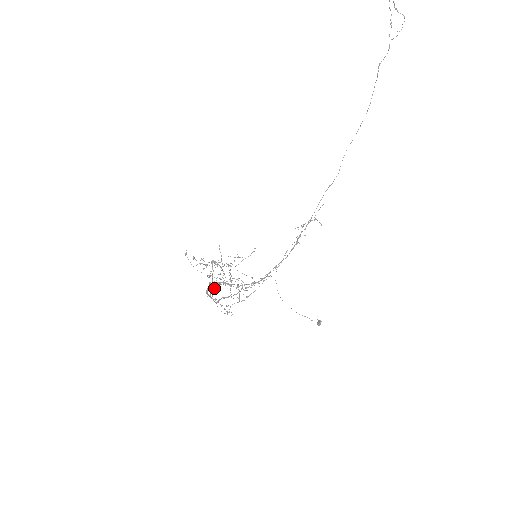
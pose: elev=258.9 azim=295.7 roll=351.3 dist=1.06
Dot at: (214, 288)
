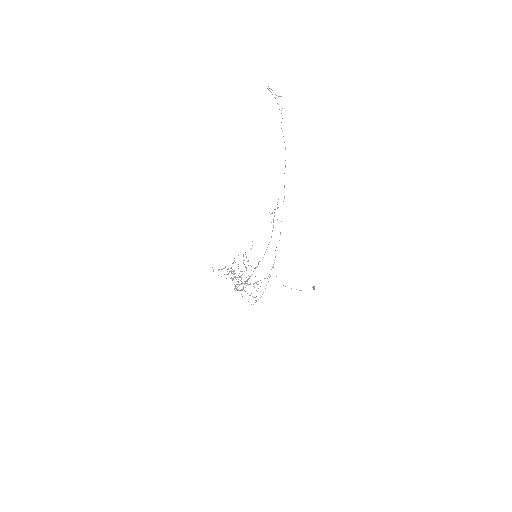
Dot at: (238, 281)
